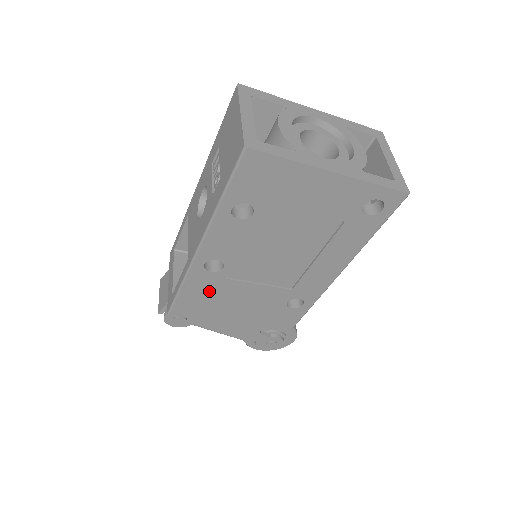
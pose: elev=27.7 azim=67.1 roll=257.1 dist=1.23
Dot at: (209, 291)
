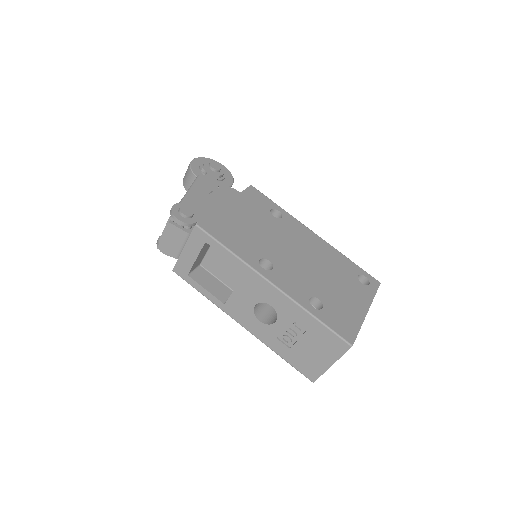
Dot at: occluded
